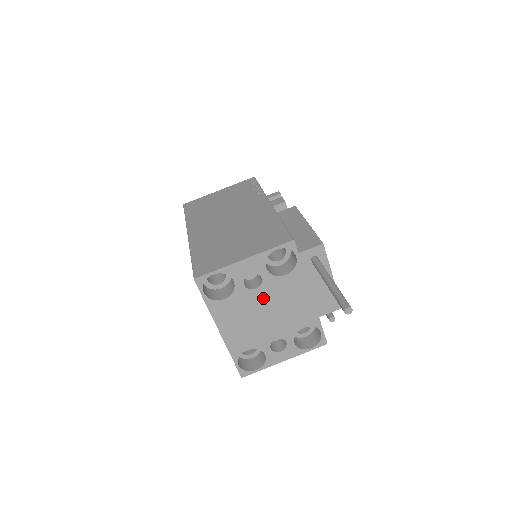
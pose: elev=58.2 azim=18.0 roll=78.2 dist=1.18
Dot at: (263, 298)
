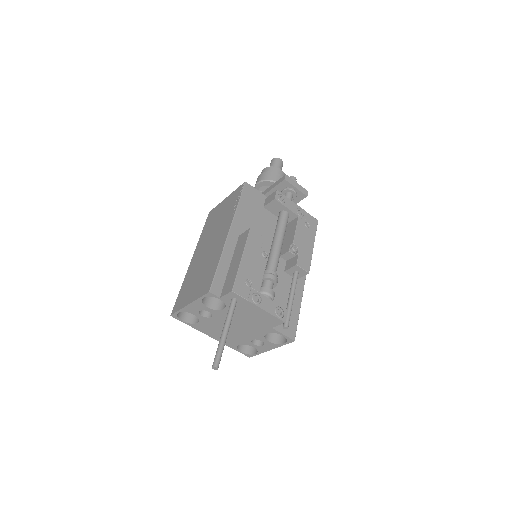
Dot at: (221, 321)
